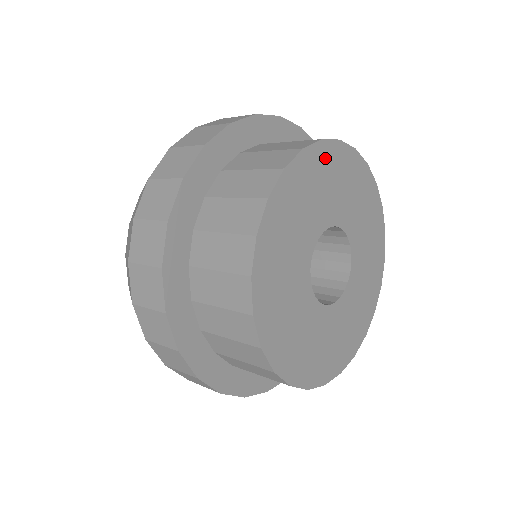
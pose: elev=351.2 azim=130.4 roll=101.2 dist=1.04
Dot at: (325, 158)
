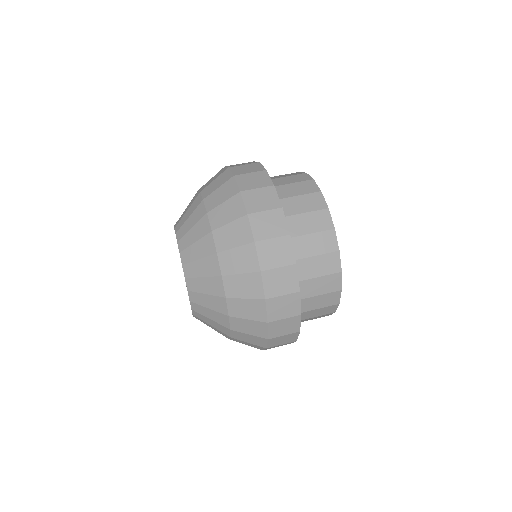
Dot at: occluded
